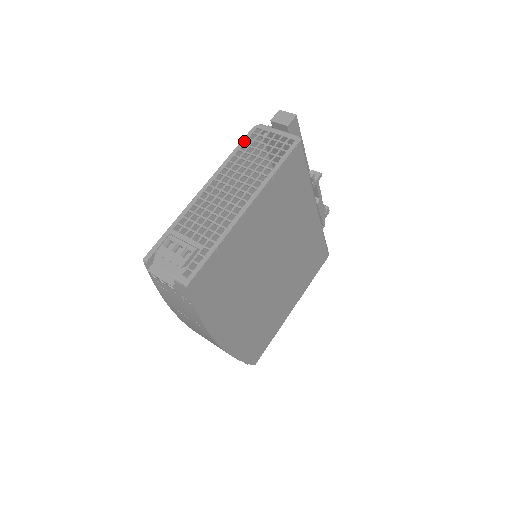
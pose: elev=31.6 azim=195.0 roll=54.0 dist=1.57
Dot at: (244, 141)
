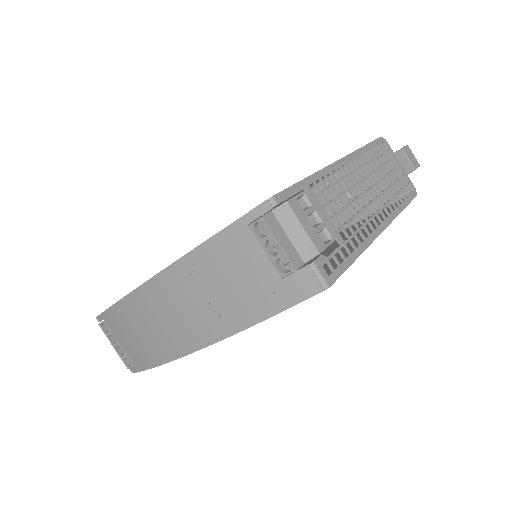
Dot at: (375, 144)
